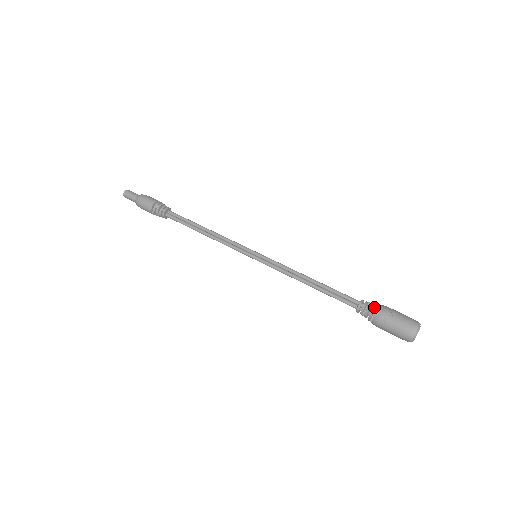
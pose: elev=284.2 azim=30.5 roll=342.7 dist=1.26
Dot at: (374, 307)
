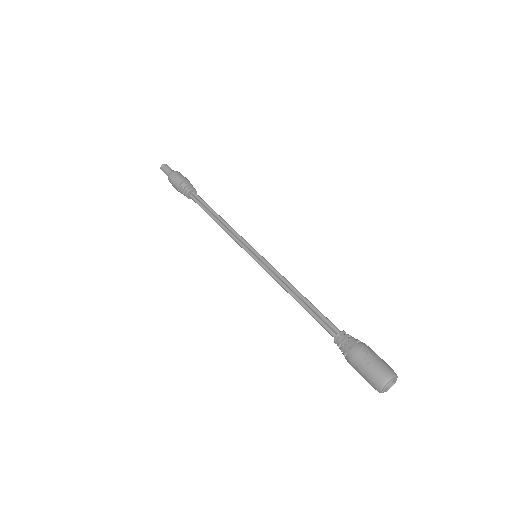
Dot at: (351, 342)
